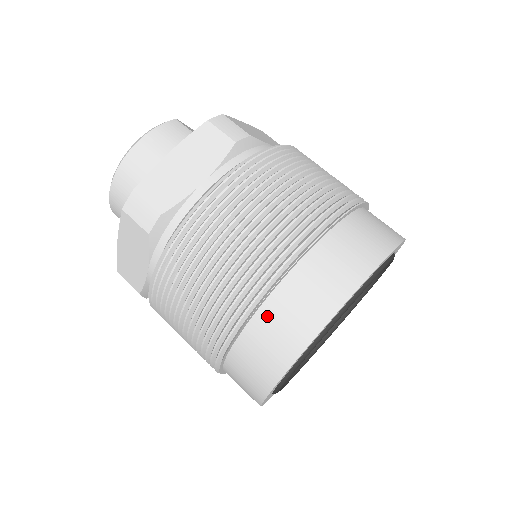
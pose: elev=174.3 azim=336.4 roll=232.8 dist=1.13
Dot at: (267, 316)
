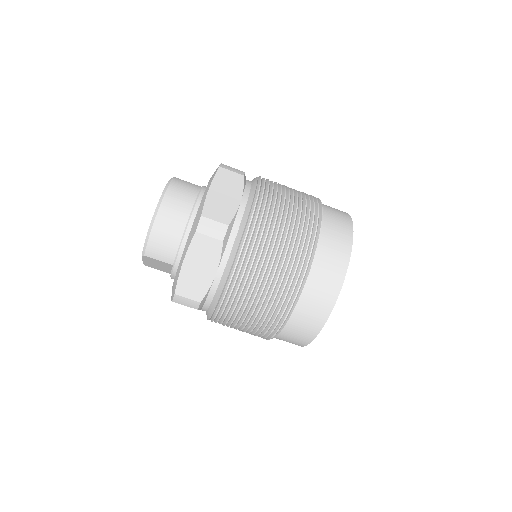
Dot at: (319, 262)
